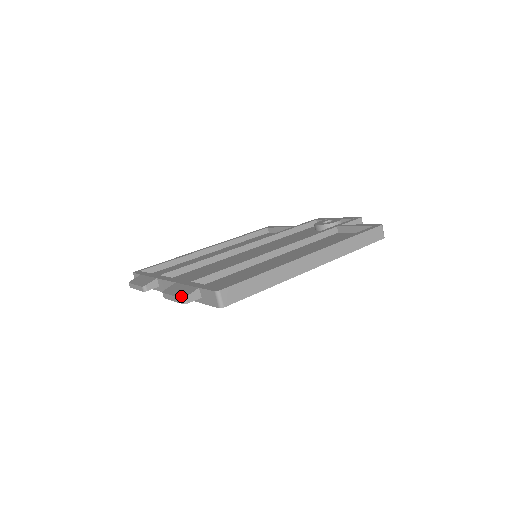
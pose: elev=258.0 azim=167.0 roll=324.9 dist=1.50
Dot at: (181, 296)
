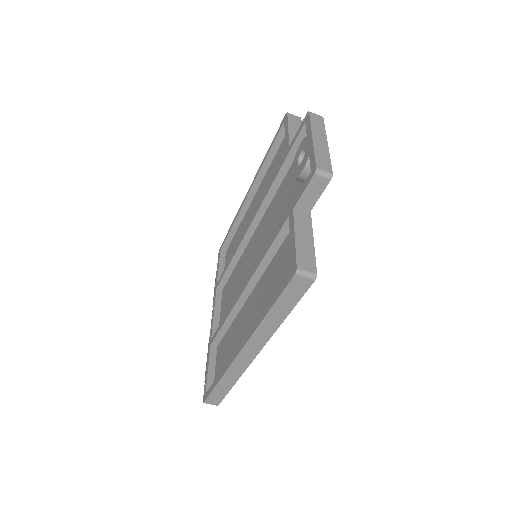
Dot at: occluded
